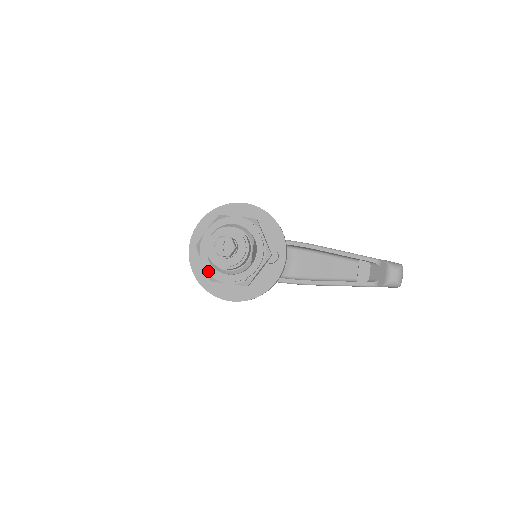
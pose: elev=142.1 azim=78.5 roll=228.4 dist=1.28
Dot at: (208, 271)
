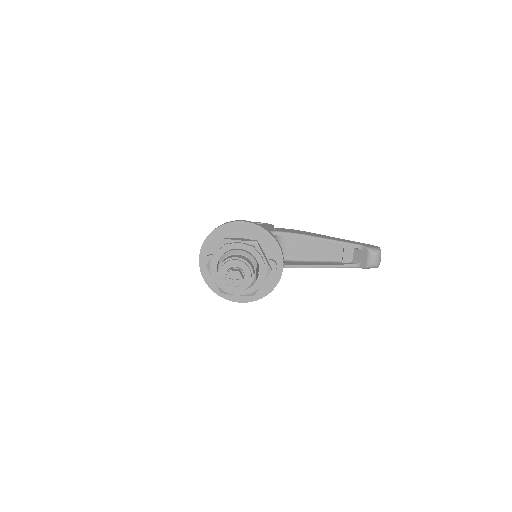
Dot at: (219, 286)
